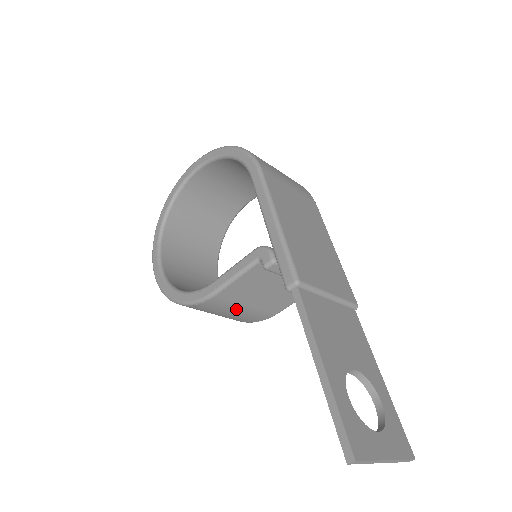
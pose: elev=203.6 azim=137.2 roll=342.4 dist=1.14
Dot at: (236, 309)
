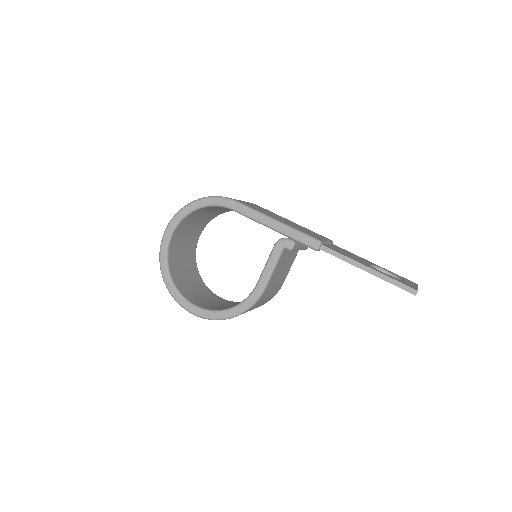
Dot at: (270, 293)
